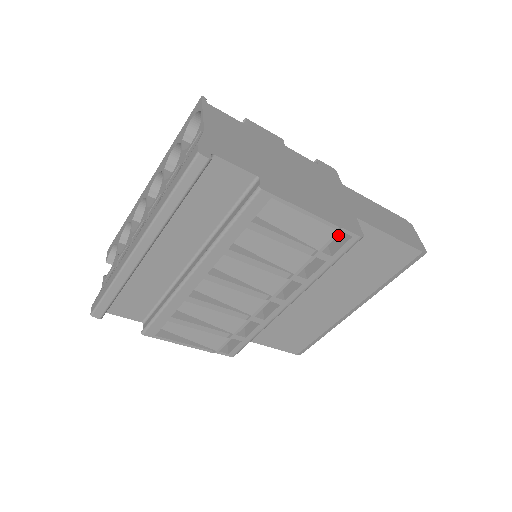
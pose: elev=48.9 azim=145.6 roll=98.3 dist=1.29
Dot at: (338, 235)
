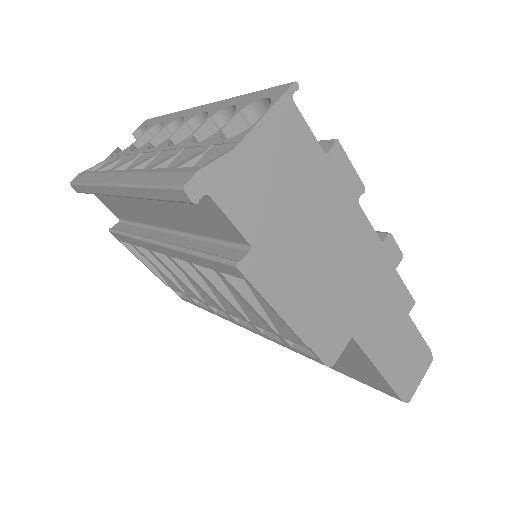
Dot at: occluded
